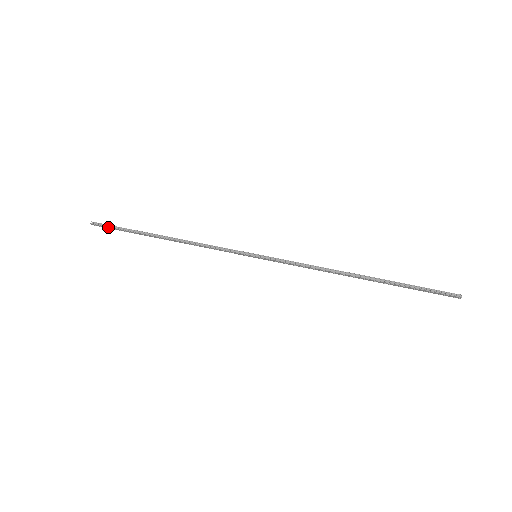
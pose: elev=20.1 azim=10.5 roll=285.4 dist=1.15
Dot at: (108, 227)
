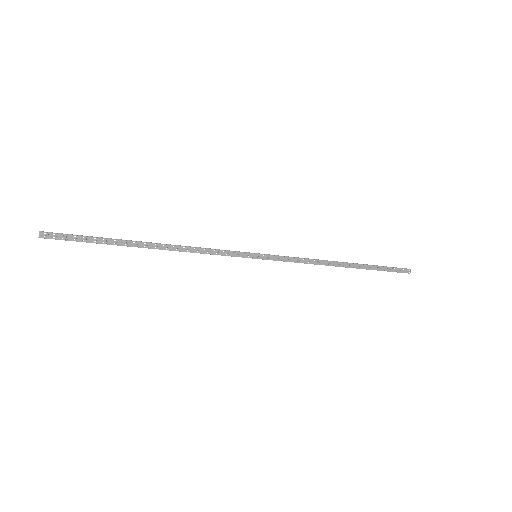
Dot at: (68, 236)
